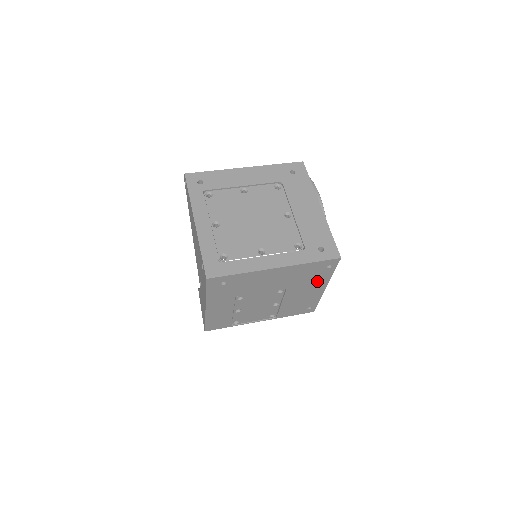
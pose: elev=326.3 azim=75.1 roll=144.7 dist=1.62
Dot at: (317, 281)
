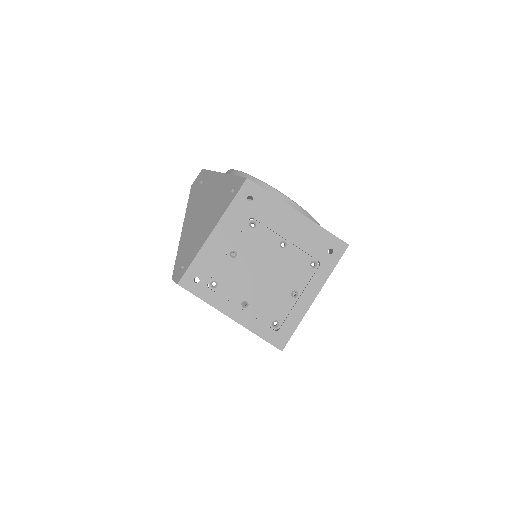
Dot at: occluded
